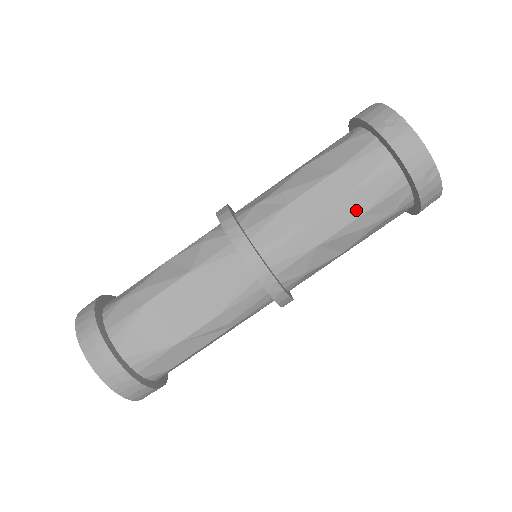
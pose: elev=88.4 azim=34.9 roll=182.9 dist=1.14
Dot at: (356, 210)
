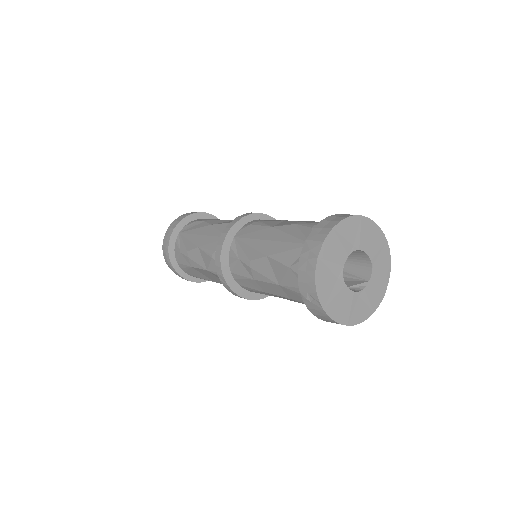
Dot at: (299, 302)
